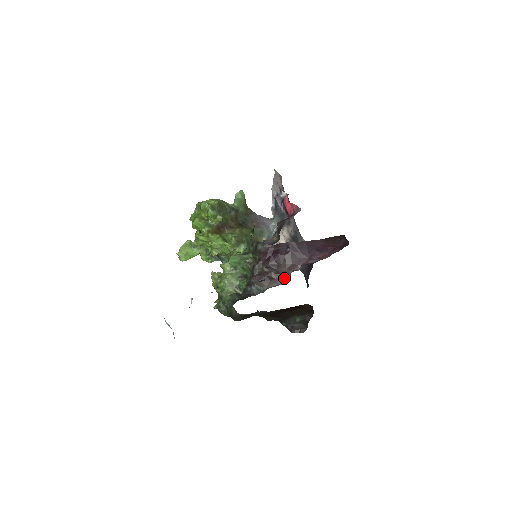
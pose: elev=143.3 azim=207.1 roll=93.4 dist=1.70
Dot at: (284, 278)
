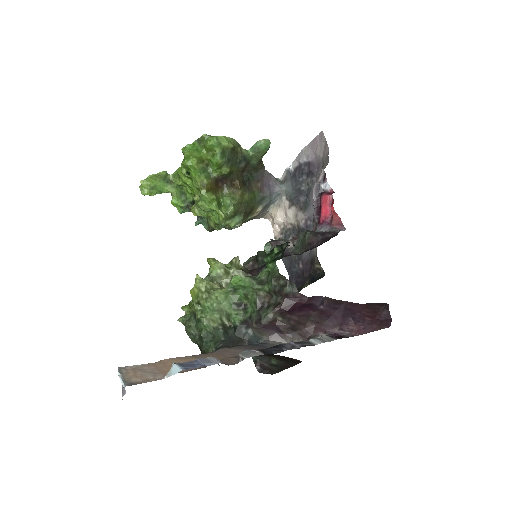
Dot at: (296, 338)
